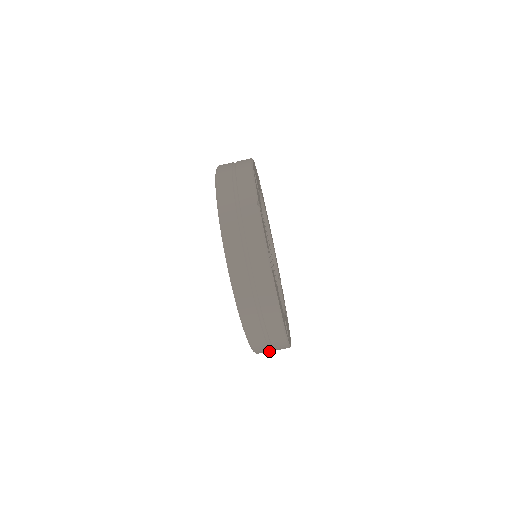
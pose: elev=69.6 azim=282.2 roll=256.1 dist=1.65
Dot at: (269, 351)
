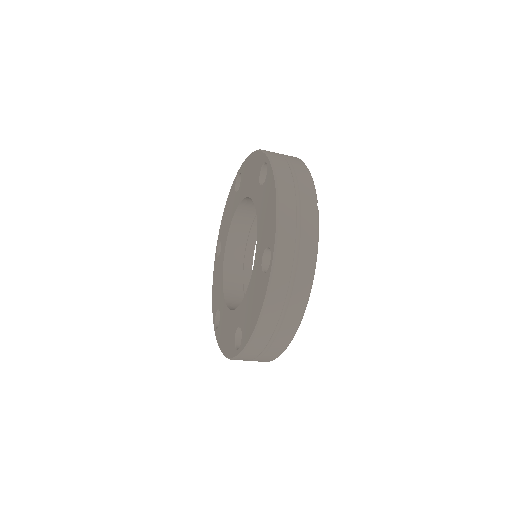
Dot at: (246, 360)
